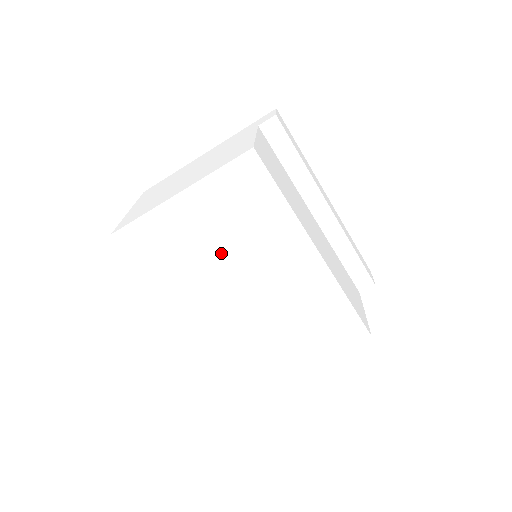
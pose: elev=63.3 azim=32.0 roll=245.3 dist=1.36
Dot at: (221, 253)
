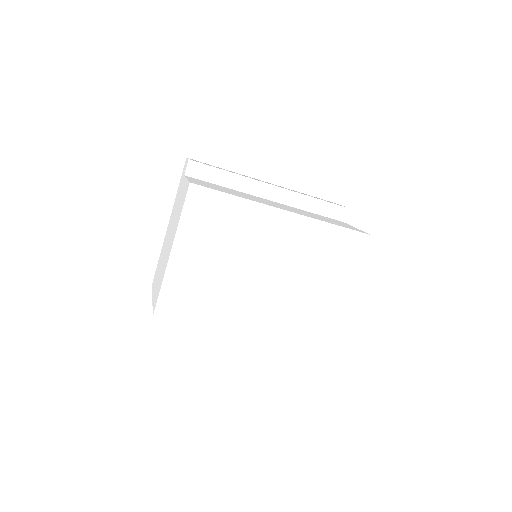
Dot at: (229, 266)
